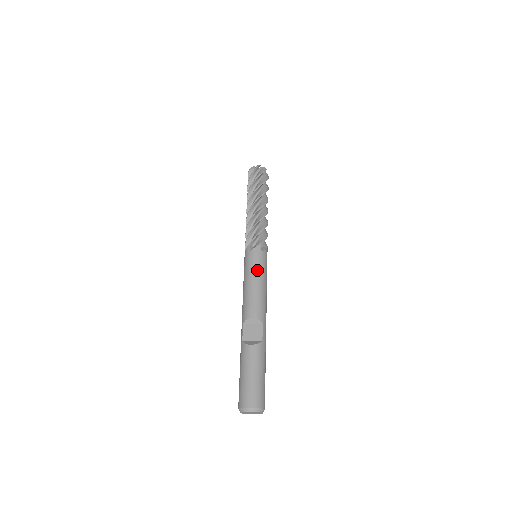
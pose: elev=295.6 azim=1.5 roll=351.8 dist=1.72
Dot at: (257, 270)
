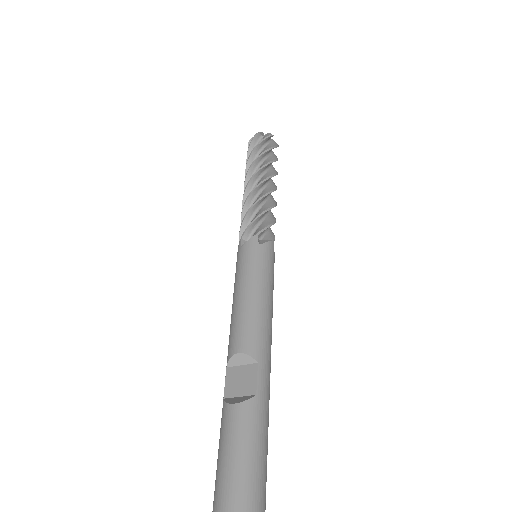
Dot at: (250, 274)
